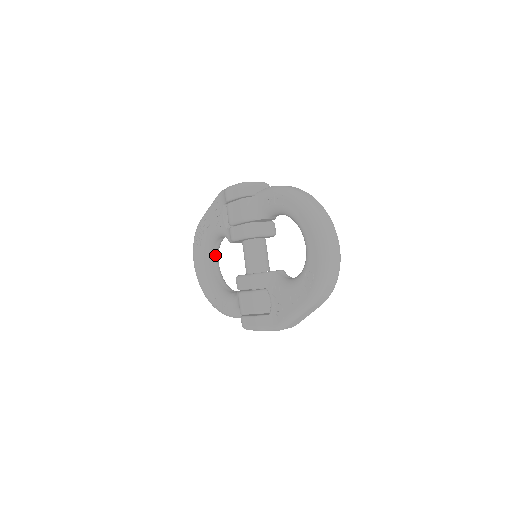
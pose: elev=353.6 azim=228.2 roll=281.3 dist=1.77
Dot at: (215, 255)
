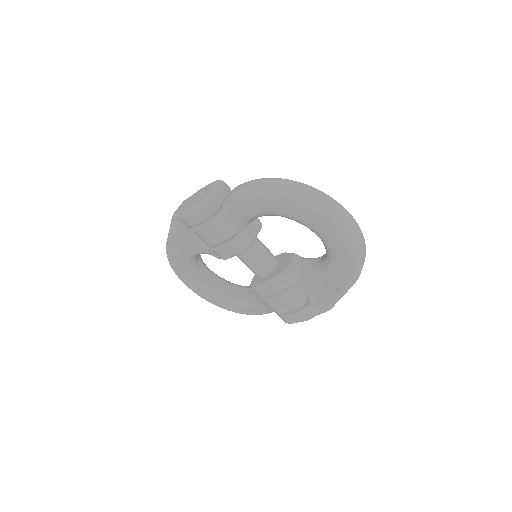
Dot at: (202, 267)
